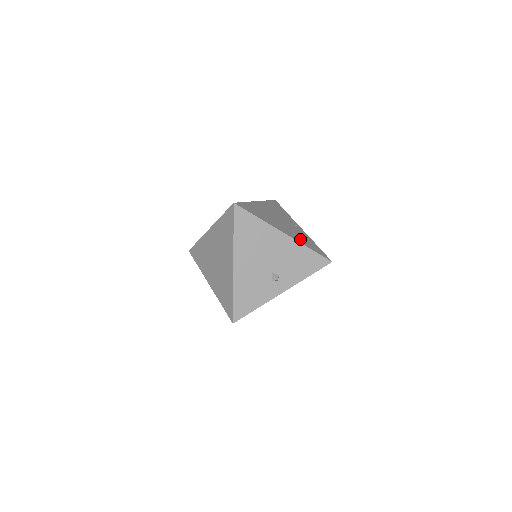
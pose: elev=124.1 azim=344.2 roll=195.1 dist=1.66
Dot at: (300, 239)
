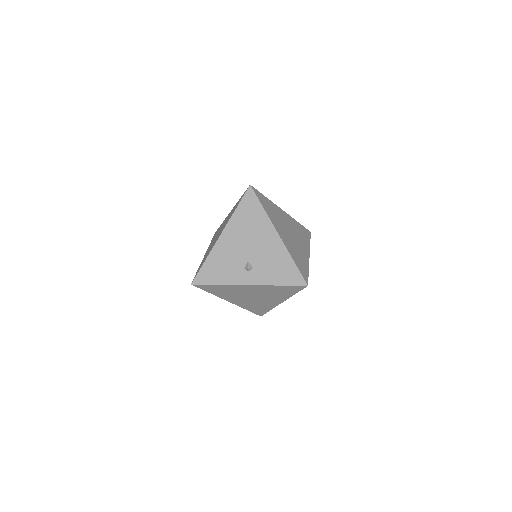
Dot at: (292, 251)
